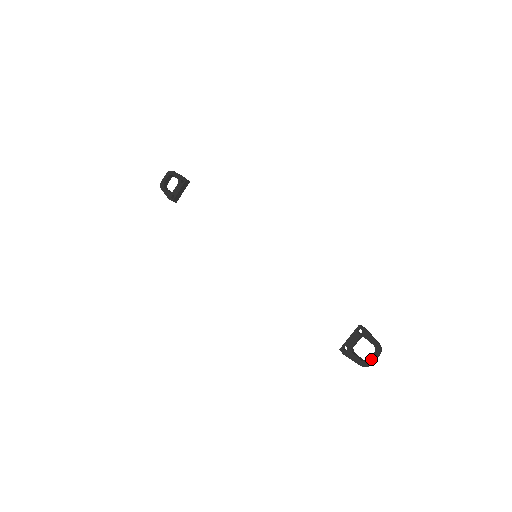
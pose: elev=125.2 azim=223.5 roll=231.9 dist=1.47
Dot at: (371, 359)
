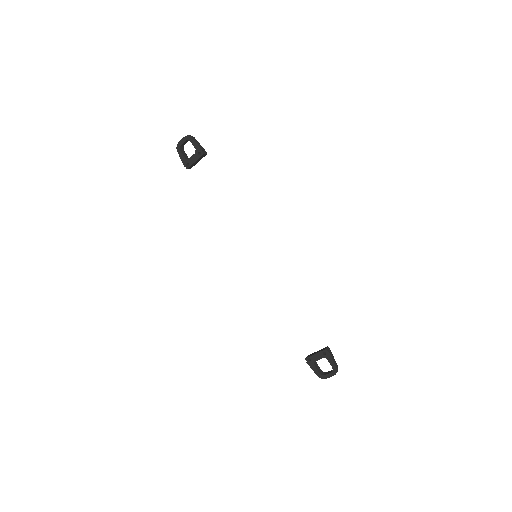
Dot at: (327, 375)
